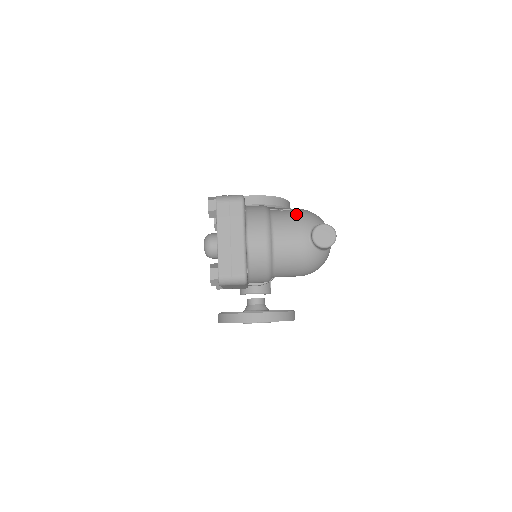
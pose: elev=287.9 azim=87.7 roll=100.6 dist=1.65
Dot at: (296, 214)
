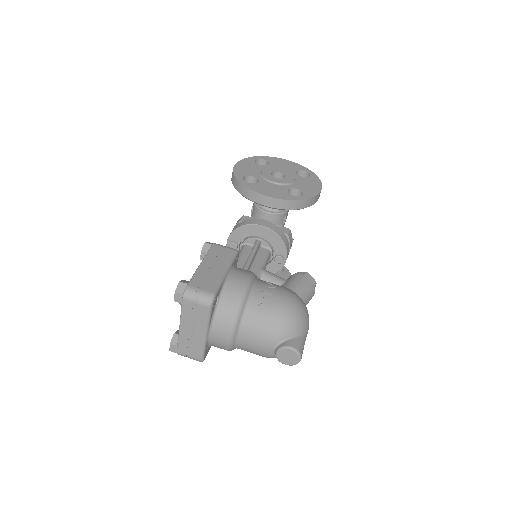
Dot at: (270, 320)
